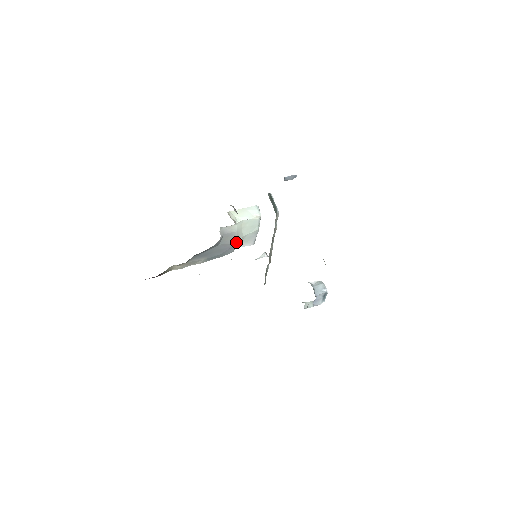
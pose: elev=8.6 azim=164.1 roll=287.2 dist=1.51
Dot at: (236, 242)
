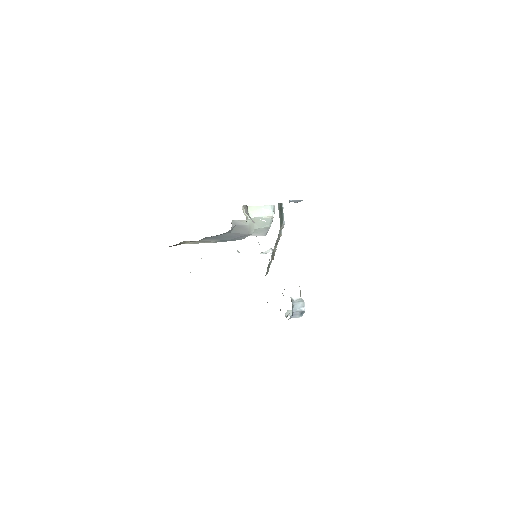
Dot at: (247, 233)
